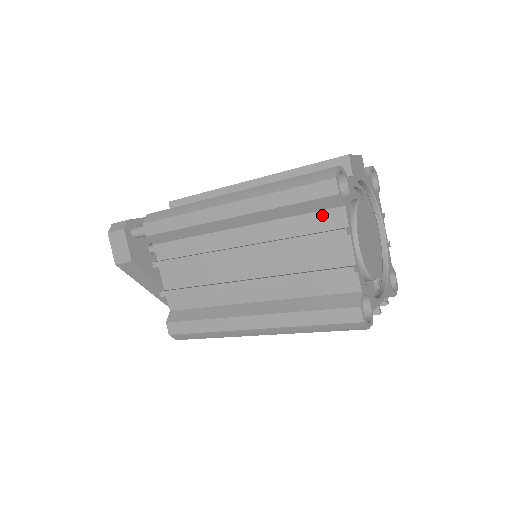
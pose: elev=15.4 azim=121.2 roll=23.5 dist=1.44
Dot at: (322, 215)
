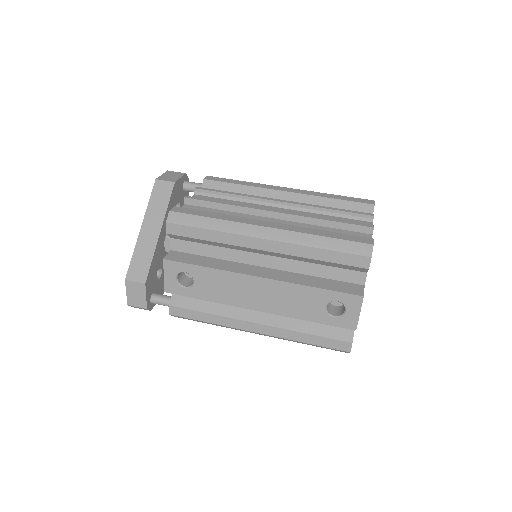
Dot at: occluded
